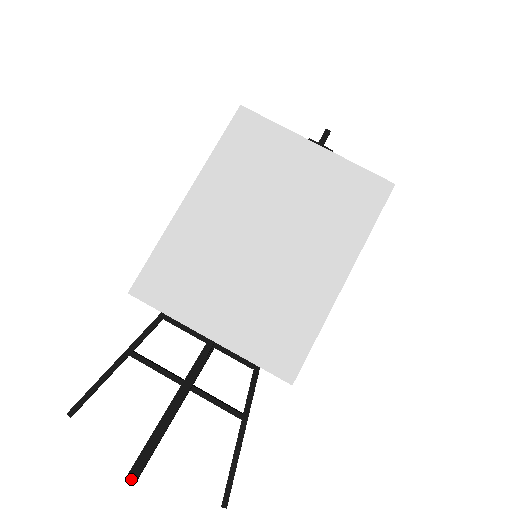
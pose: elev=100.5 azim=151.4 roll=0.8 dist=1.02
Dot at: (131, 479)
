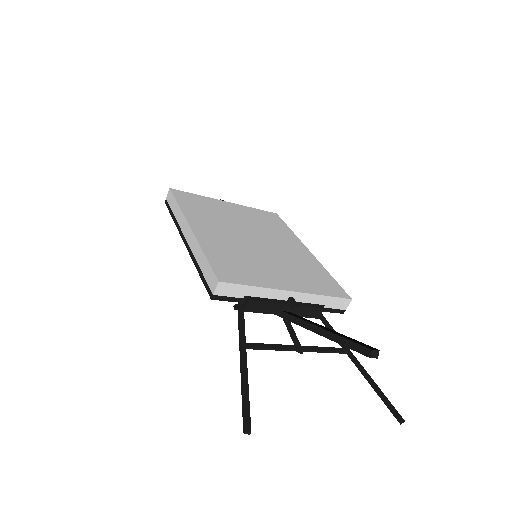
Dot at: (375, 350)
